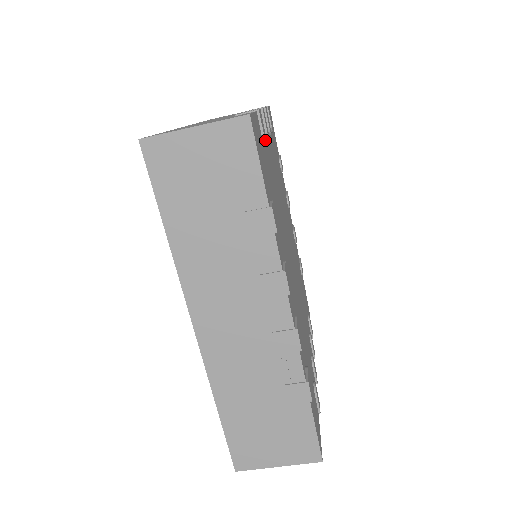
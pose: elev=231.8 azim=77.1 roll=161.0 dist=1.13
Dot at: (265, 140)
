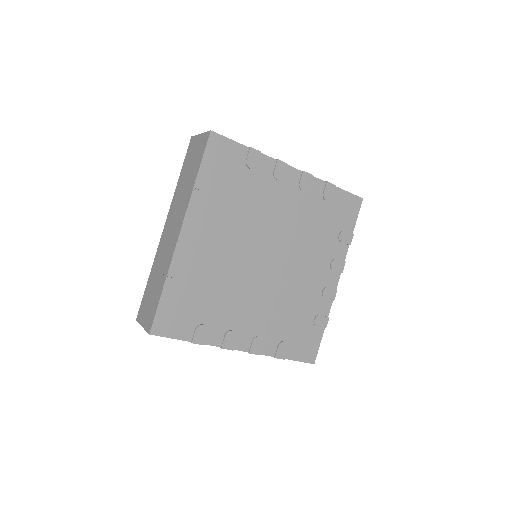
Dot at: (179, 291)
